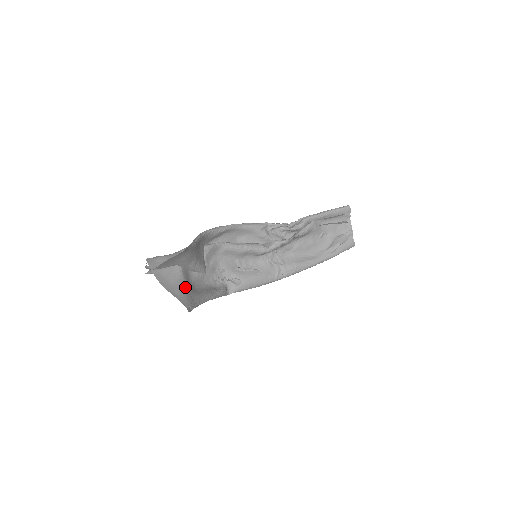
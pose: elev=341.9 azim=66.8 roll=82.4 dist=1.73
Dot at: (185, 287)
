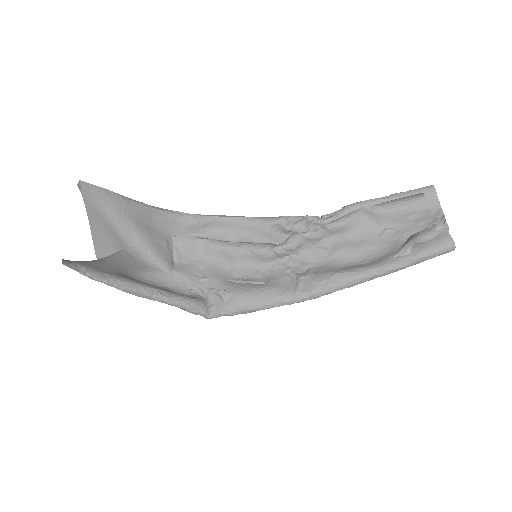
Dot at: (105, 262)
